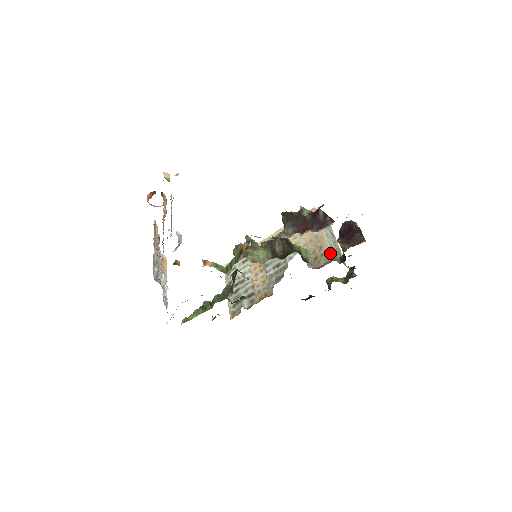
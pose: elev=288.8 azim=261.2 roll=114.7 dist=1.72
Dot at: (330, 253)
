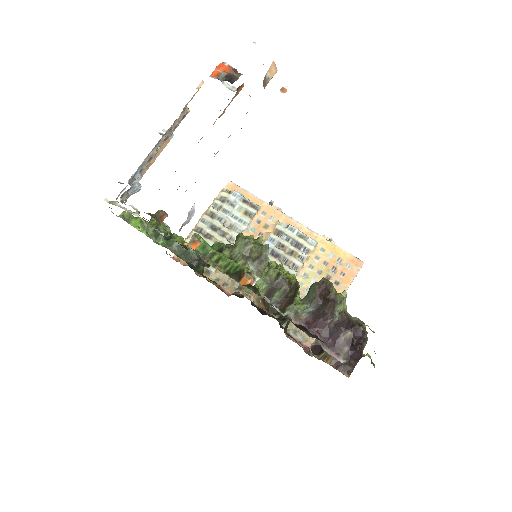
Dot at: occluded
